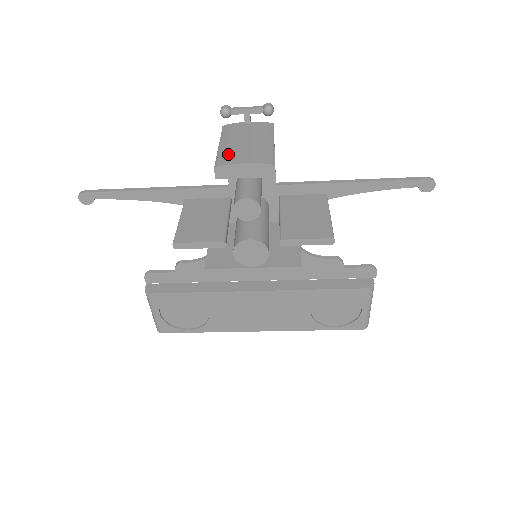
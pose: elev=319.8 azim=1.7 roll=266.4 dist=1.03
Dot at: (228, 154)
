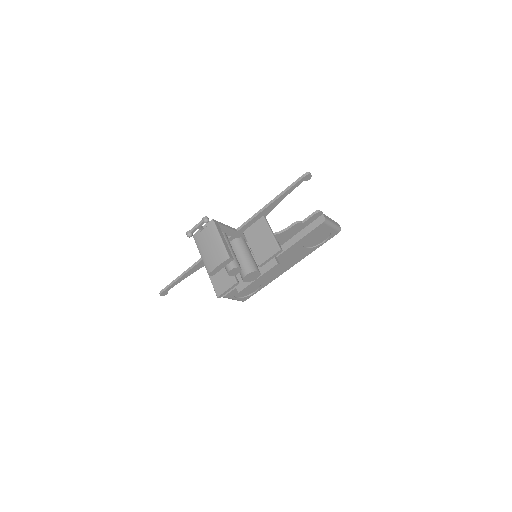
Dot at: (208, 262)
